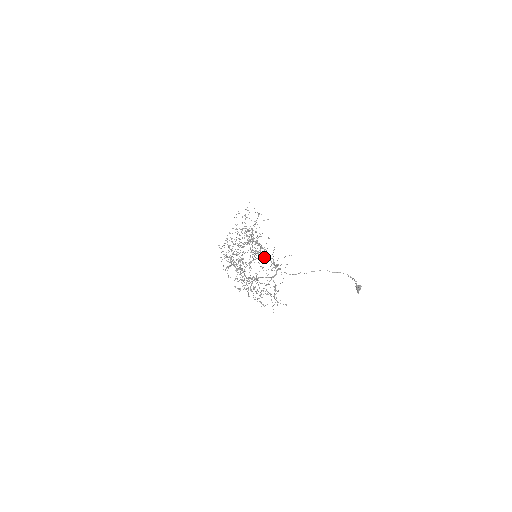
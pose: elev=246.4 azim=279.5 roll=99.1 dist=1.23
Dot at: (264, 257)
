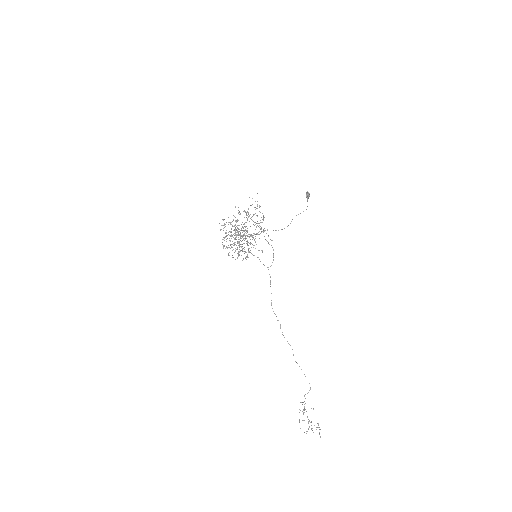
Dot at: occluded
